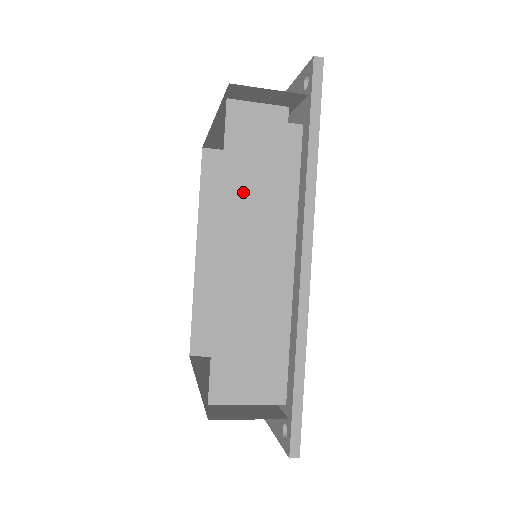
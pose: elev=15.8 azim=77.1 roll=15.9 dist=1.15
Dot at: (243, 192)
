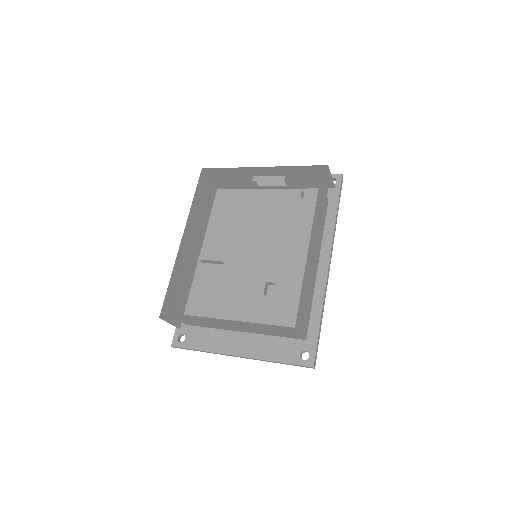
Dot at: (317, 219)
